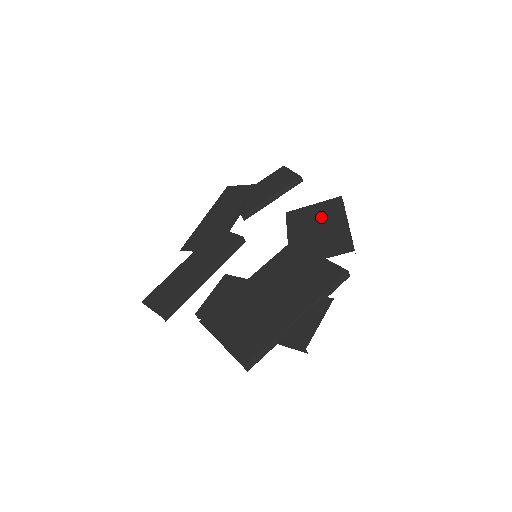
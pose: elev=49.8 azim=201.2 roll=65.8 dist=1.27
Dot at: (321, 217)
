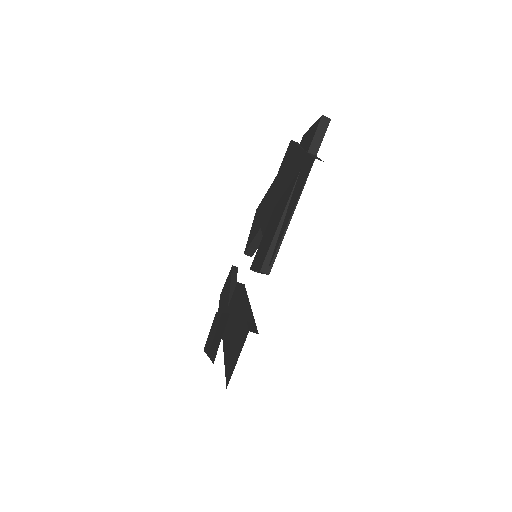
Dot at: (259, 213)
